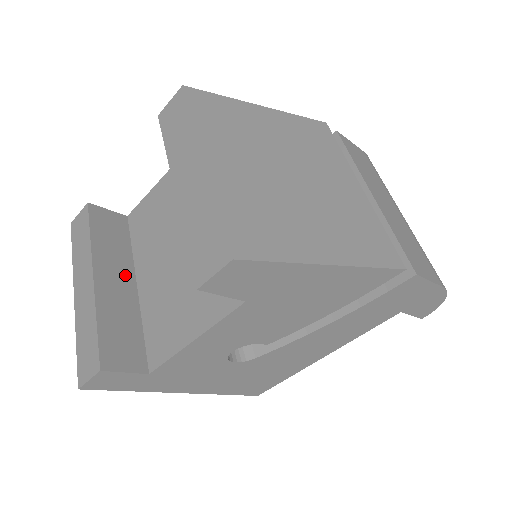
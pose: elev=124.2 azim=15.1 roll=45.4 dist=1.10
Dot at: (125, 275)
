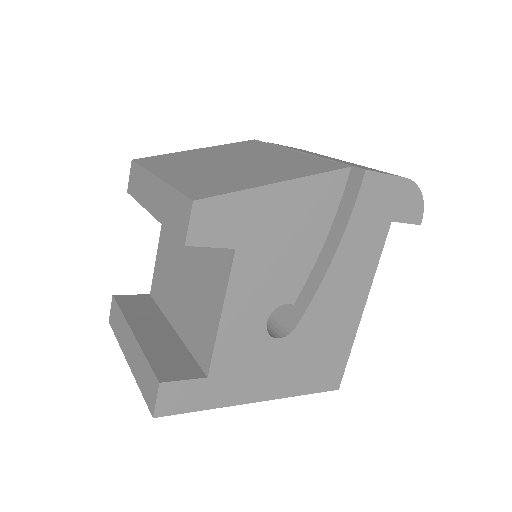
Dot at: (161, 326)
